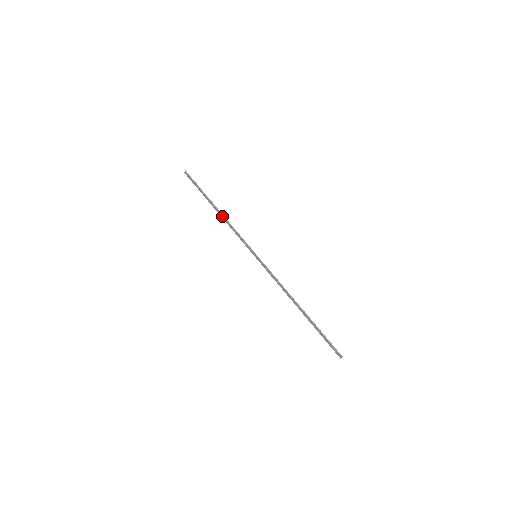
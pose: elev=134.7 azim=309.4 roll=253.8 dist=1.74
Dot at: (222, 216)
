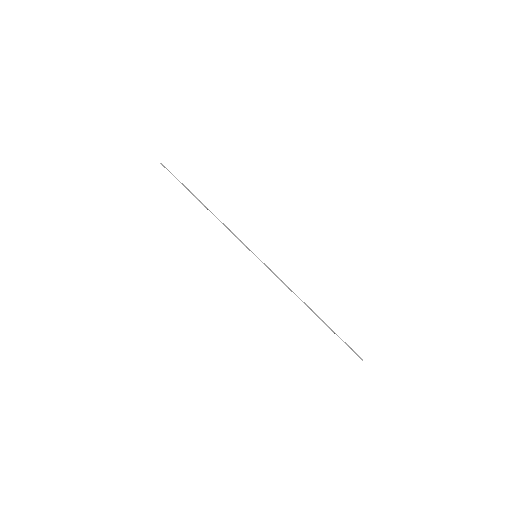
Dot at: occluded
